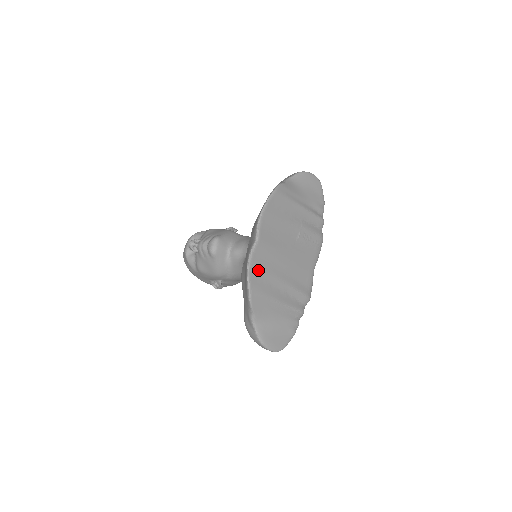
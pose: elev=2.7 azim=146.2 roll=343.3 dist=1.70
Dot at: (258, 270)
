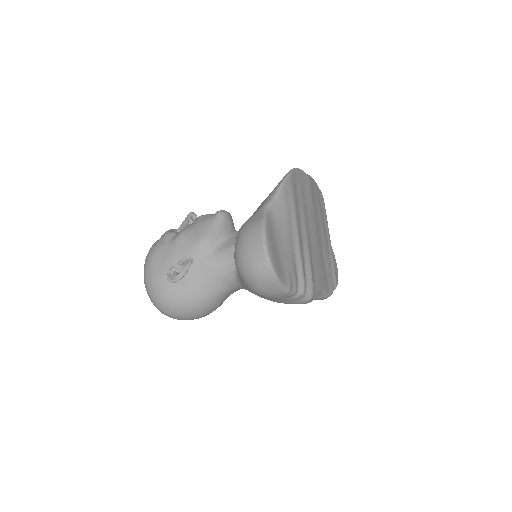
Dot at: (299, 184)
